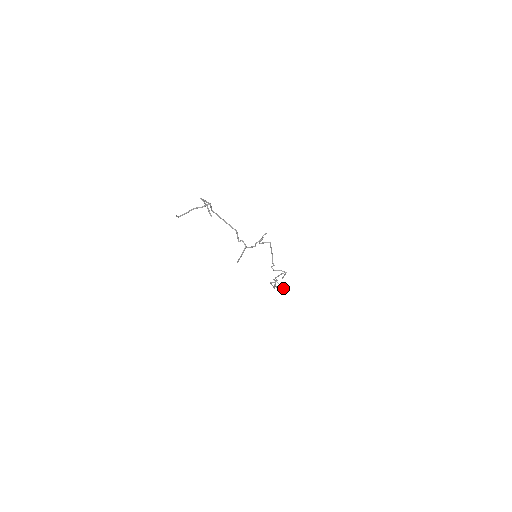
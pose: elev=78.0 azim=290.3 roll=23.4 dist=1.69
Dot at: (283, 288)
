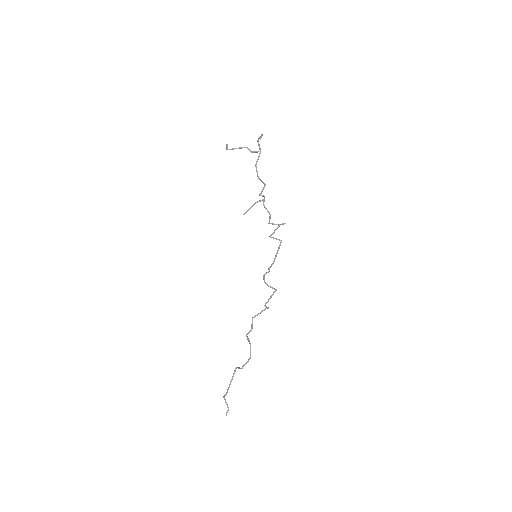
Dot at: (250, 350)
